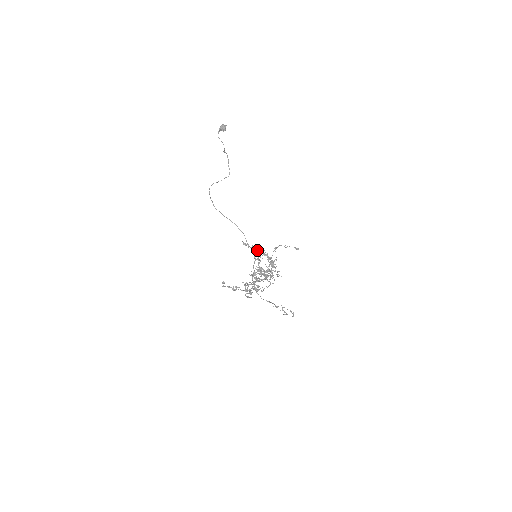
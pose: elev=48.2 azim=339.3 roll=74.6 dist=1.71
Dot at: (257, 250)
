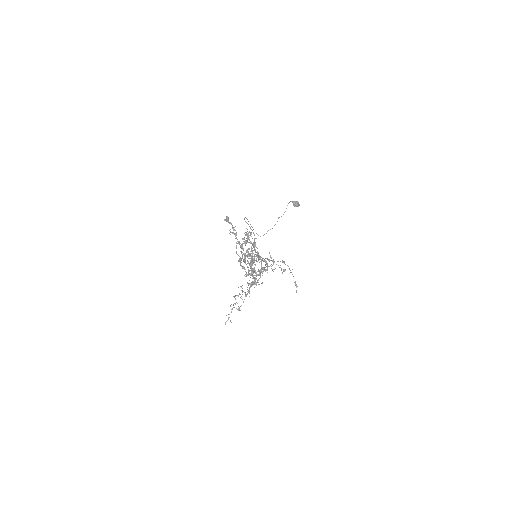
Dot at: occluded
